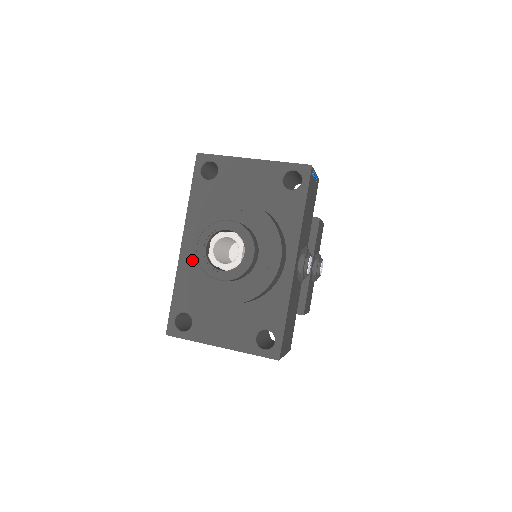
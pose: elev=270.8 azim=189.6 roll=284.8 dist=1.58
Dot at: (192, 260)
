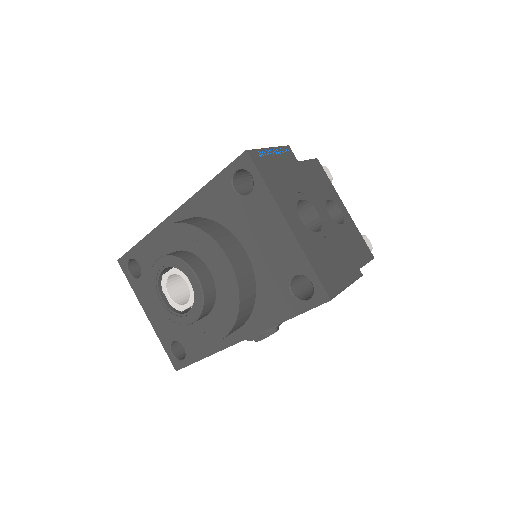
Dot at: (157, 252)
